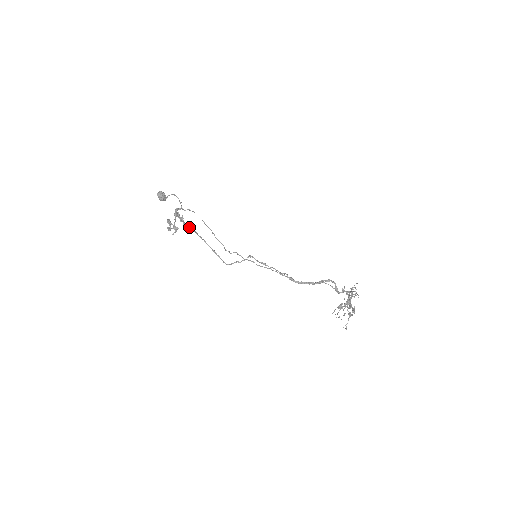
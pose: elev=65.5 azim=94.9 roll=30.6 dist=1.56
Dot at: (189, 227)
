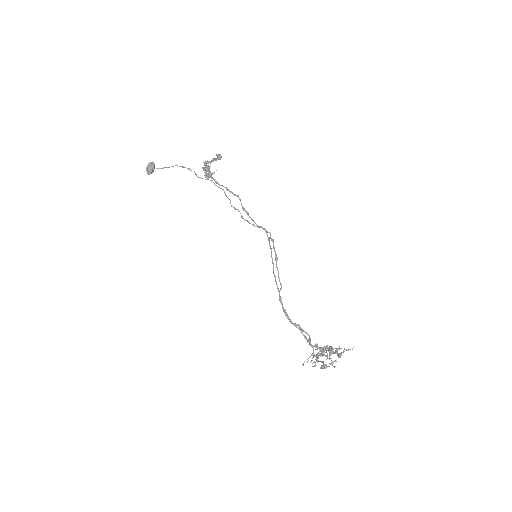
Dot at: (217, 182)
